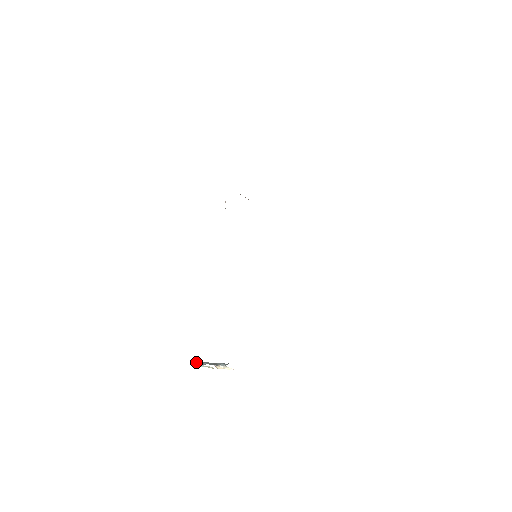
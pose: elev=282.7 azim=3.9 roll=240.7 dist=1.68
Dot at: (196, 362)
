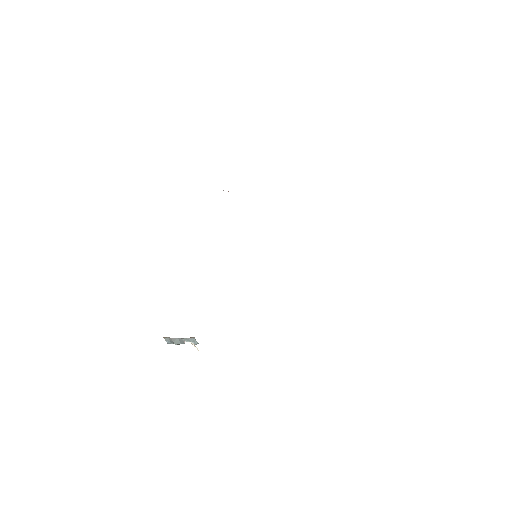
Dot at: (167, 337)
